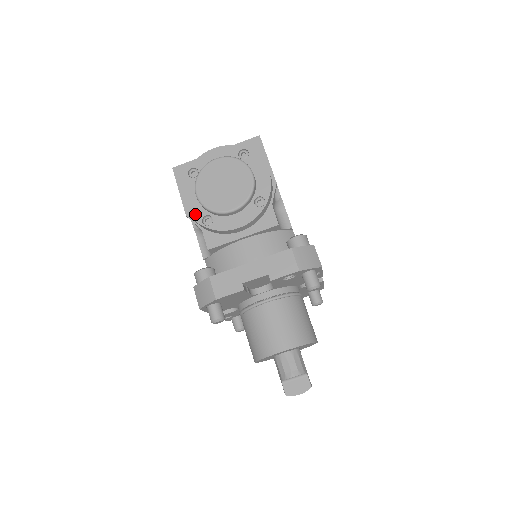
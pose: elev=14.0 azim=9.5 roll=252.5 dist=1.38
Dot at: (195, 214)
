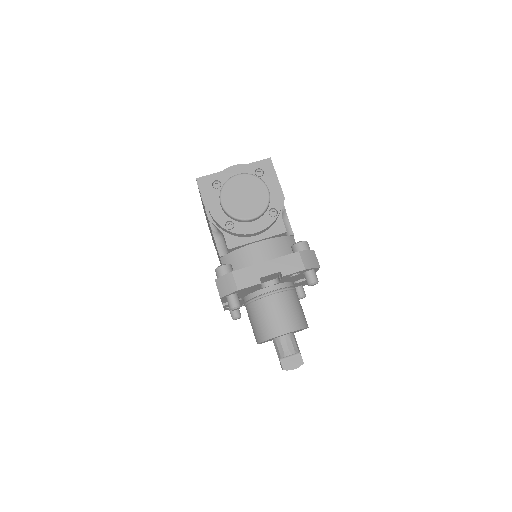
Dot at: (219, 219)
